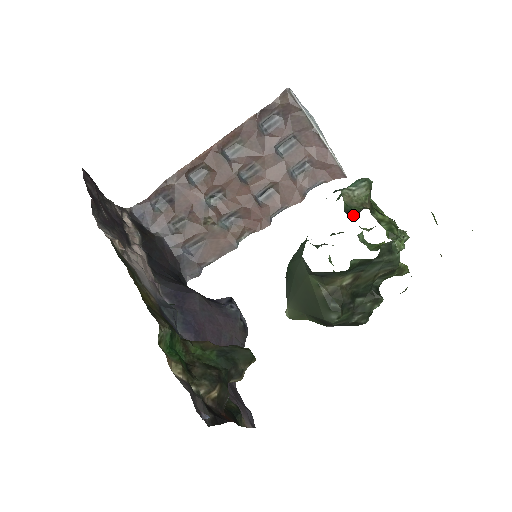
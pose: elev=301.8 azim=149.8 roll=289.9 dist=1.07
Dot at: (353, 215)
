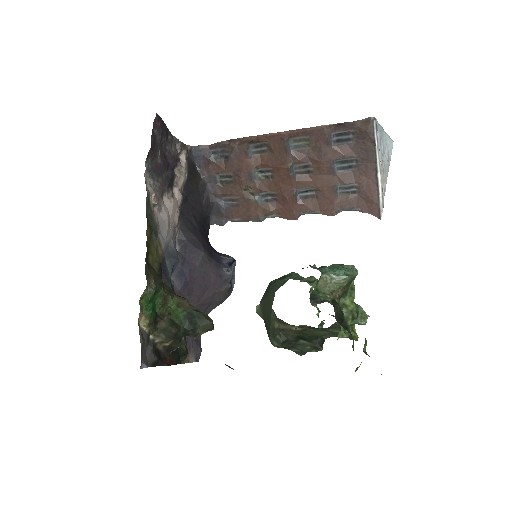
Dot at: (315, 301)
